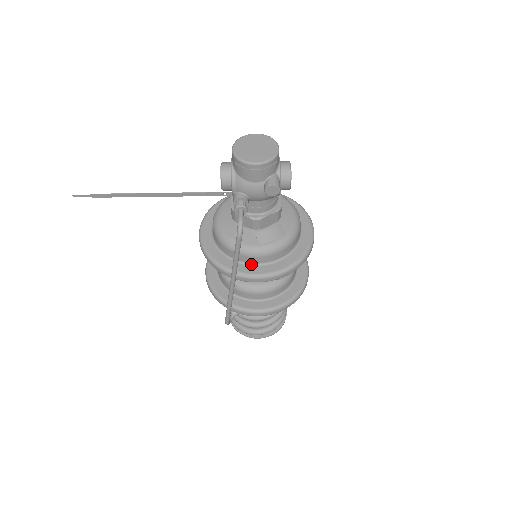
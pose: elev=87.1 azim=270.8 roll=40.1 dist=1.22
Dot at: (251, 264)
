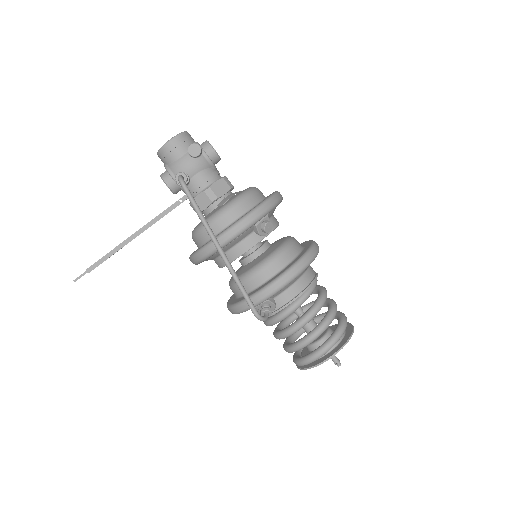
Dot at: (227, 227)
